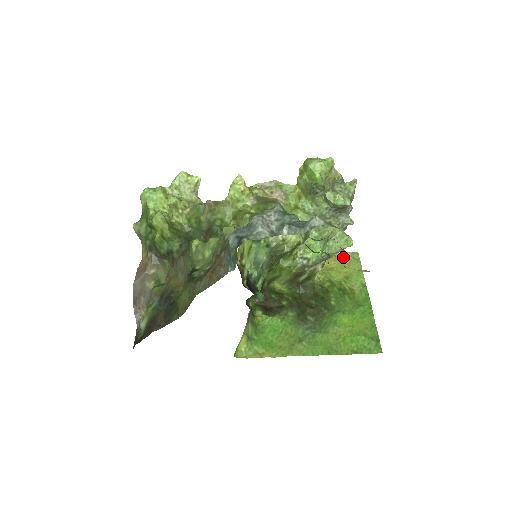
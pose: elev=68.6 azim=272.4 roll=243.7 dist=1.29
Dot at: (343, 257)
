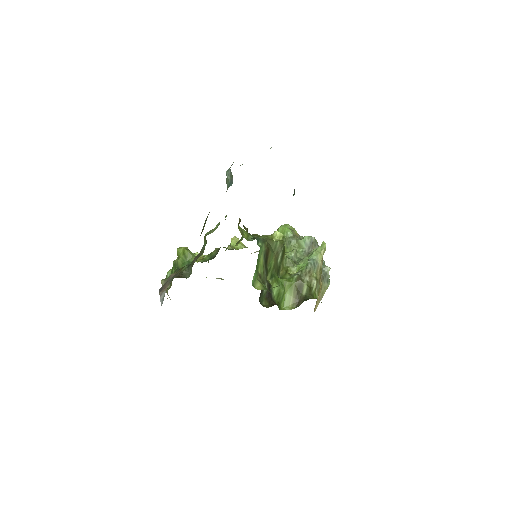
Dot at: occluded
